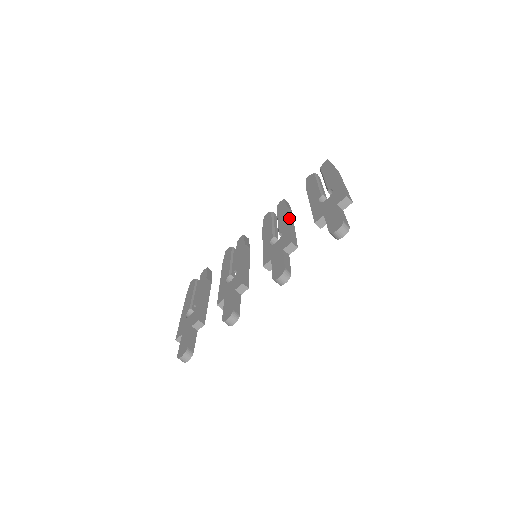
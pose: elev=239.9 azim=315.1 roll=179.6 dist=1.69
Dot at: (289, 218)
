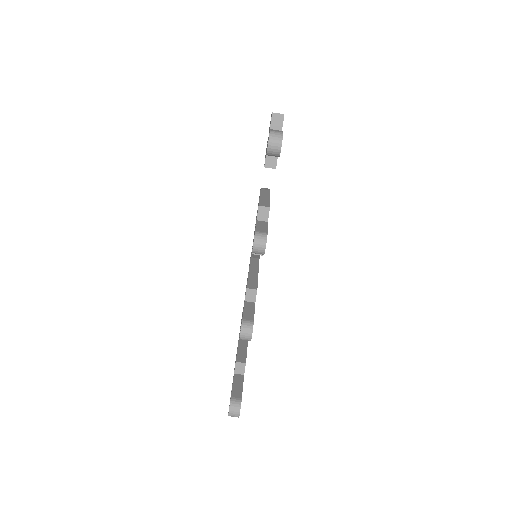
Dot at: (261, 194)
